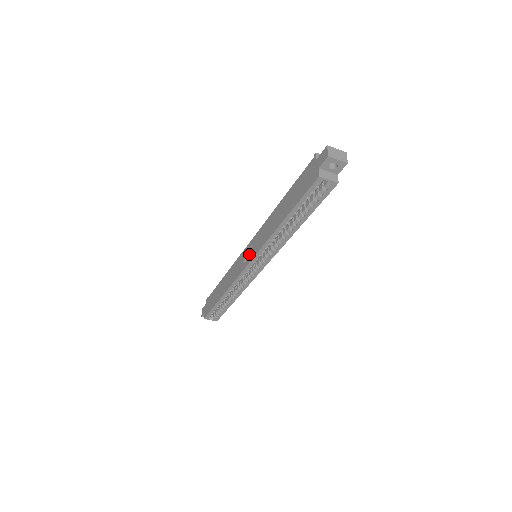
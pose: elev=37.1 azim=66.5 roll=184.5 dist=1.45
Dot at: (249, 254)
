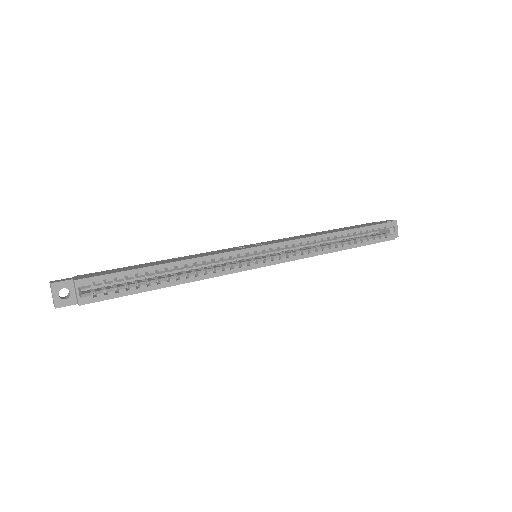
Dot at: (261, 244)
